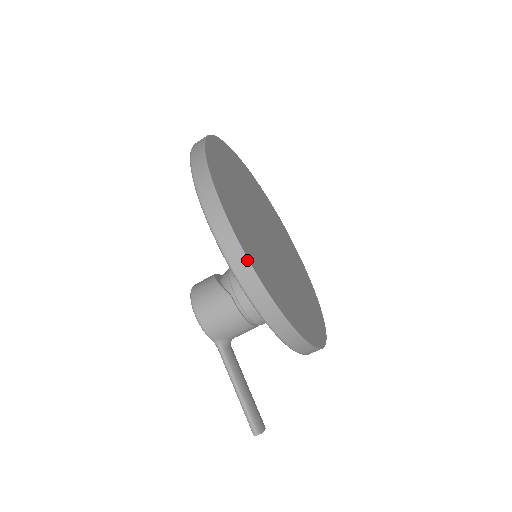
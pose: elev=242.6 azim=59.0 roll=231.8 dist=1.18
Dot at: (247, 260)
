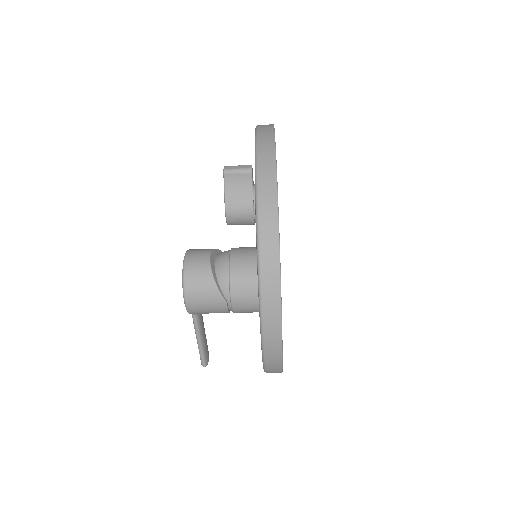
Dot at: (281, 364)
